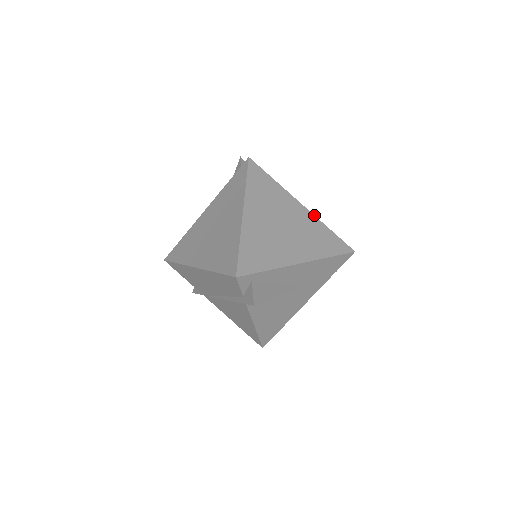
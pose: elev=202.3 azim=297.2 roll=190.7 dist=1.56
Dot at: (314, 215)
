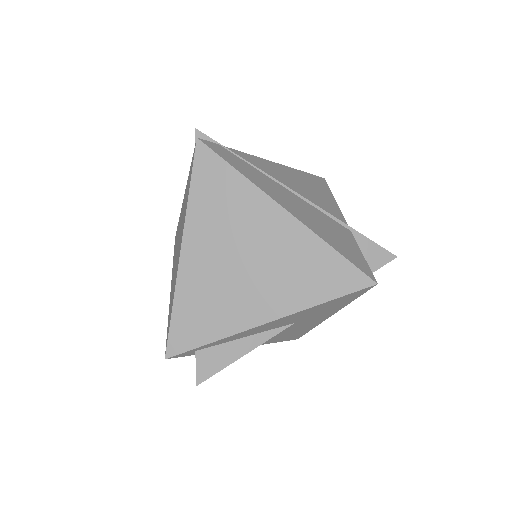
Dot at: (306, 226)
